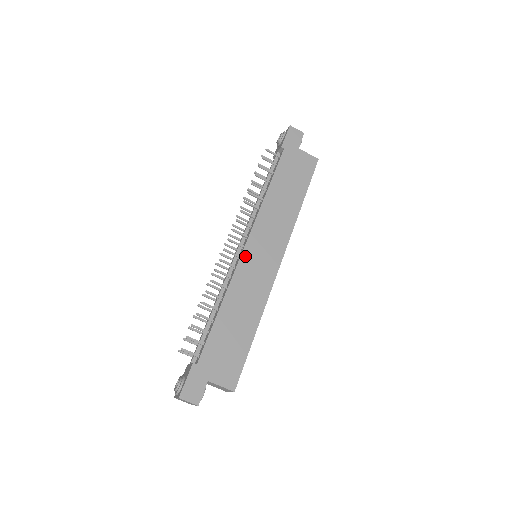
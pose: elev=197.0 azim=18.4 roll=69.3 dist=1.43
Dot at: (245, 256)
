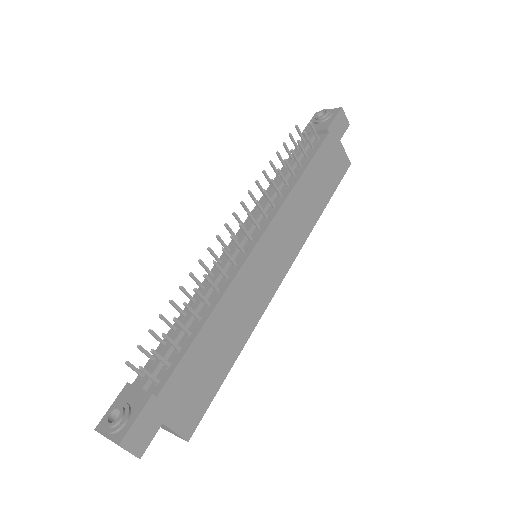
Dot at: (254, 256)
